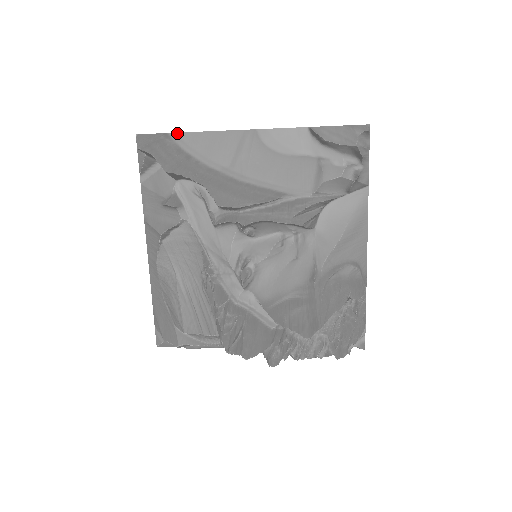
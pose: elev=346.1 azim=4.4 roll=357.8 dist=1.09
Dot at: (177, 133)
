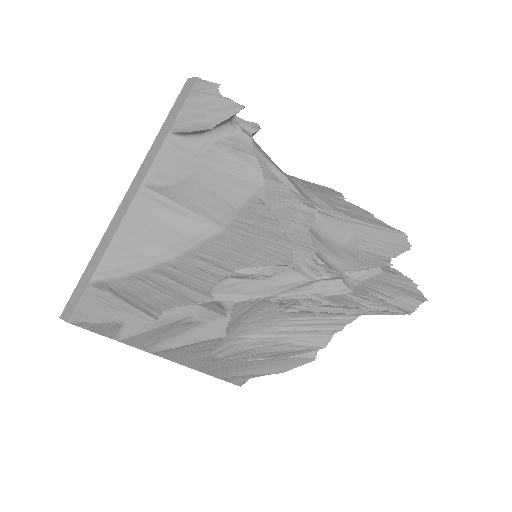
Dot at: (96, 272)
